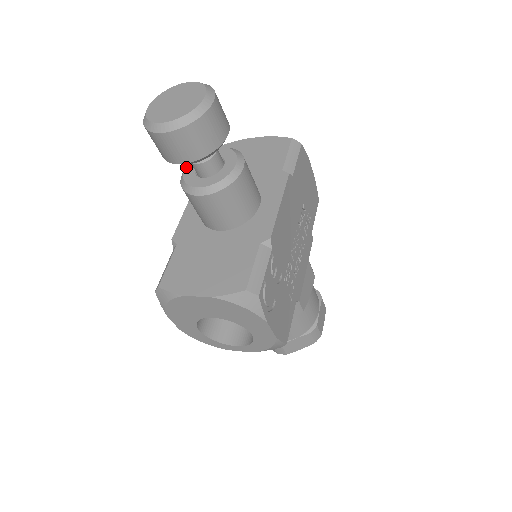
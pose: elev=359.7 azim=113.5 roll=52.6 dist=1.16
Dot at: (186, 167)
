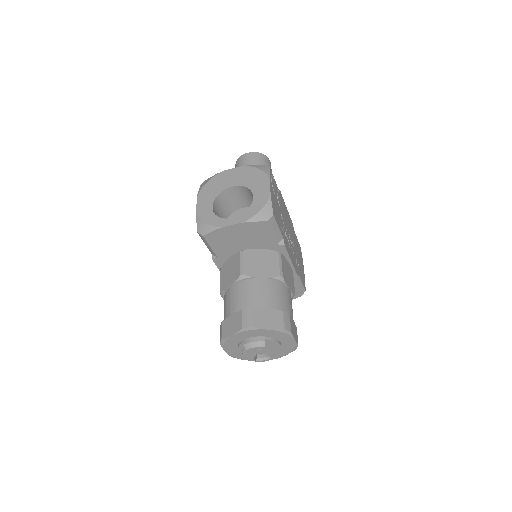
Dot at: occluded
